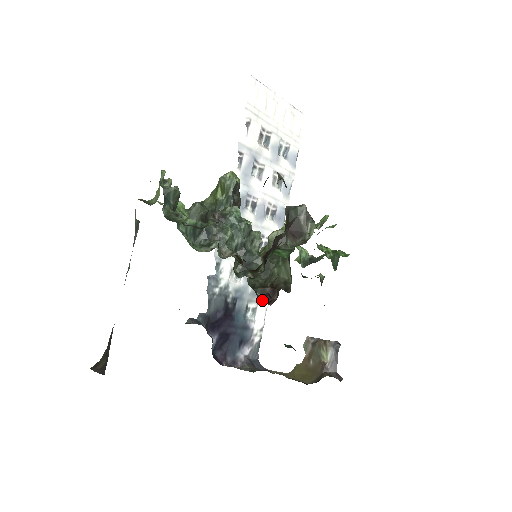
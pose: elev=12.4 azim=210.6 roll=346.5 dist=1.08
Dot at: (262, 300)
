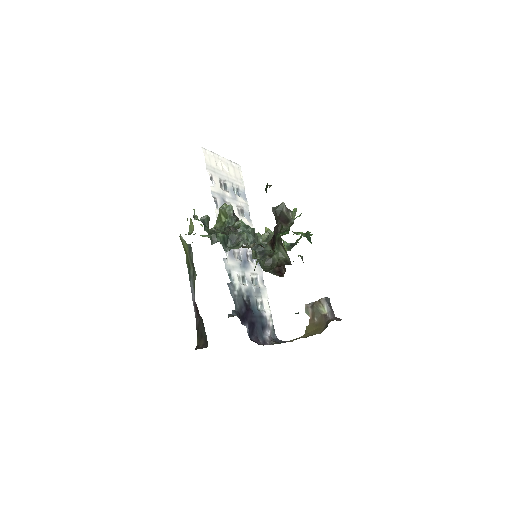
Dot at: (263, 295)
